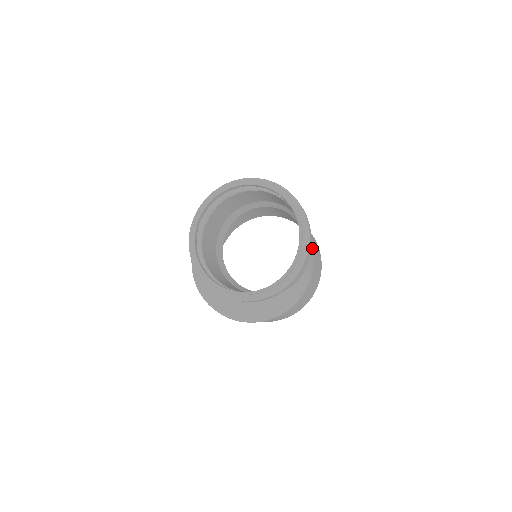
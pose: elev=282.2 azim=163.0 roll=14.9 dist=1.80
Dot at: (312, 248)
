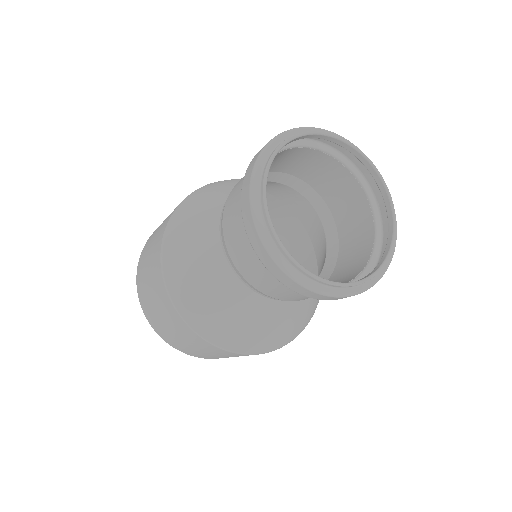
Dot at: occluded
